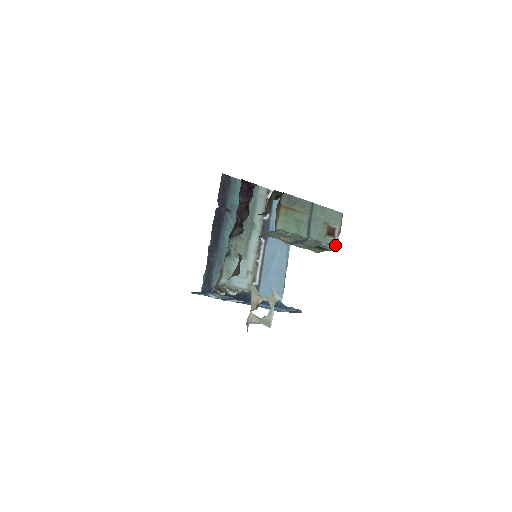
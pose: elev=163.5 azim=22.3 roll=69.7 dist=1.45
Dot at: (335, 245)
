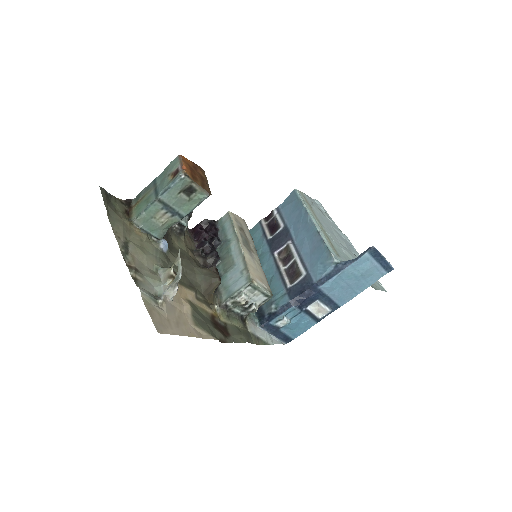
Dot at: (178, 175)
